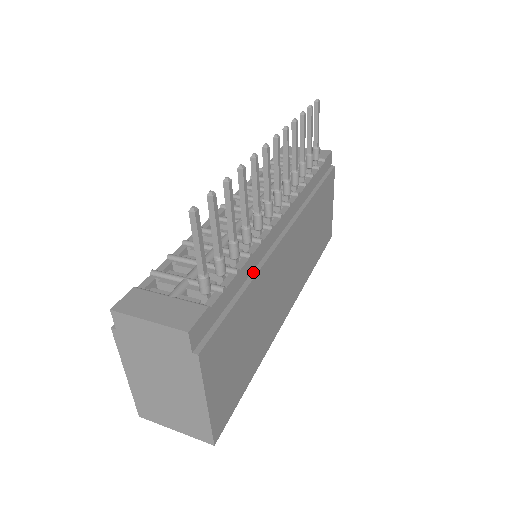
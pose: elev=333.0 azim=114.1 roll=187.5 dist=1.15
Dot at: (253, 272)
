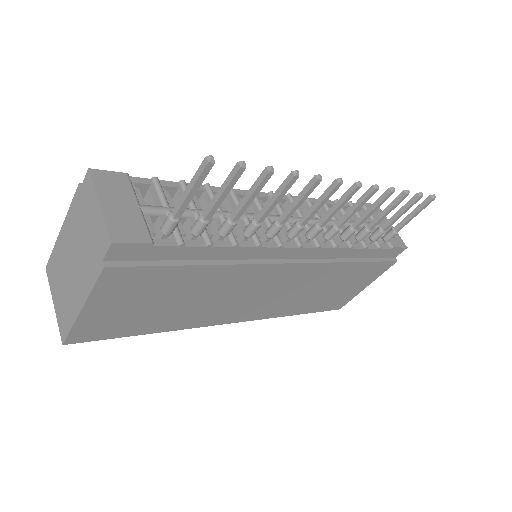
Dot at: (226, 260)
